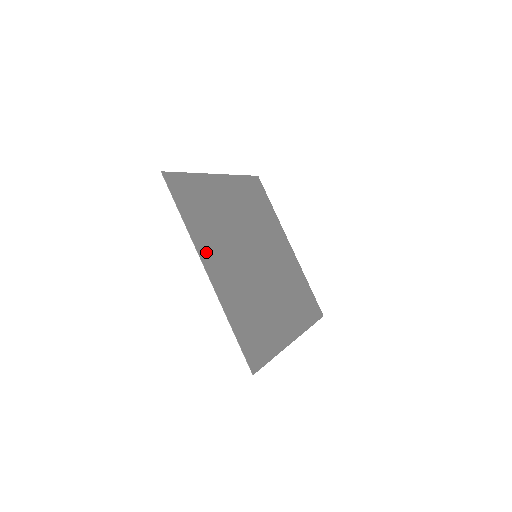
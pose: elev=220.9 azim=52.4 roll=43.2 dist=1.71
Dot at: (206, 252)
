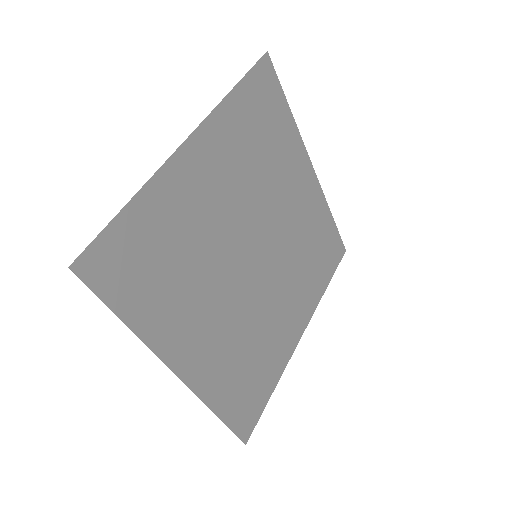
Dot at: (175, 343)
